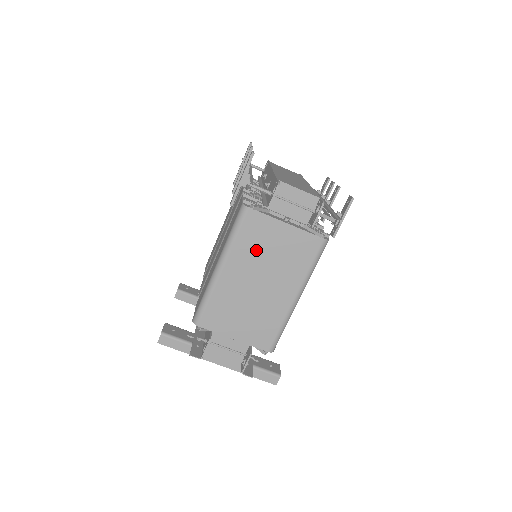
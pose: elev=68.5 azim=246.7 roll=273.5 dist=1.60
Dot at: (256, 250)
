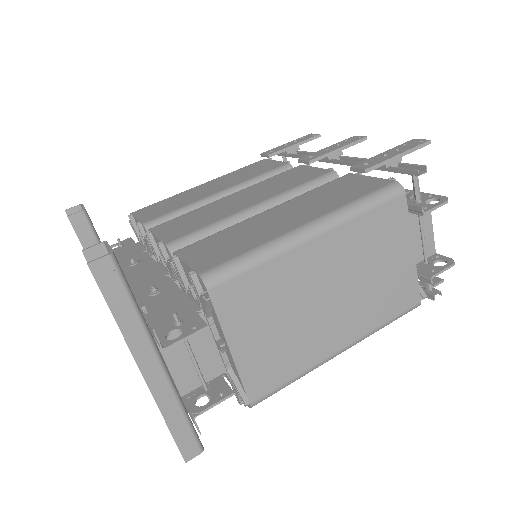
Dot at: (365, 250)
